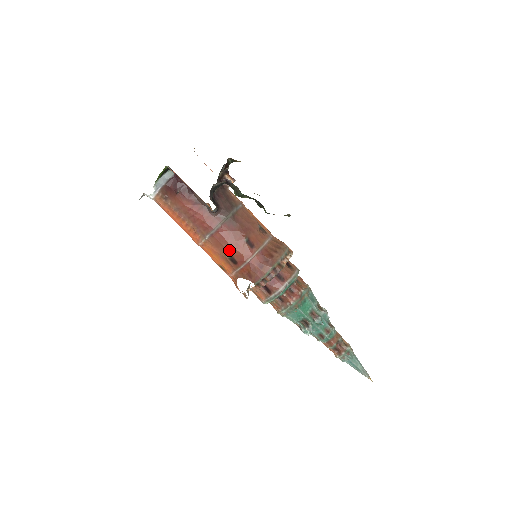
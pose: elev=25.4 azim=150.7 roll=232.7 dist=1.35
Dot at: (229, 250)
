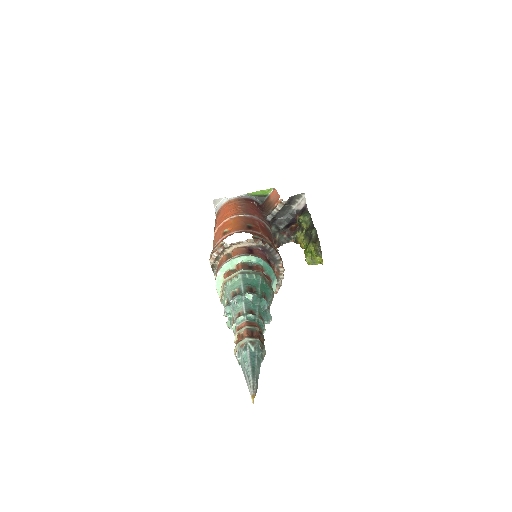
Dot at: (255, 224)
